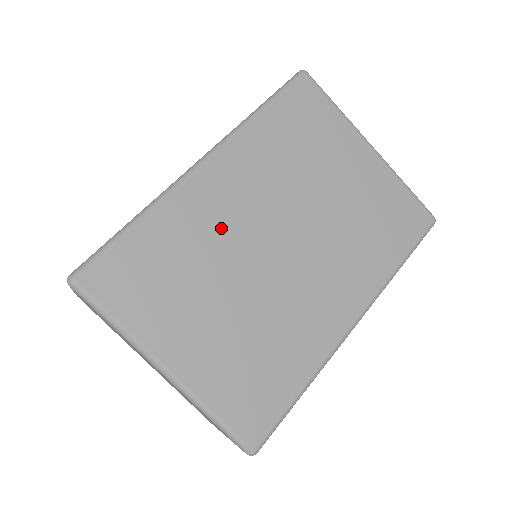
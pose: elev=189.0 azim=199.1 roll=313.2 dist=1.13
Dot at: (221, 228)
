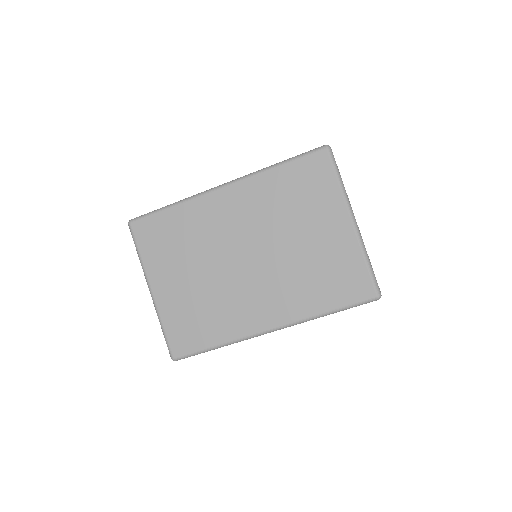
Dot at: (214, 230)
